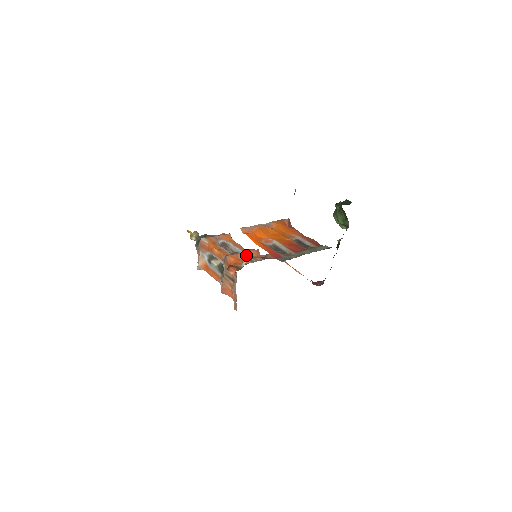
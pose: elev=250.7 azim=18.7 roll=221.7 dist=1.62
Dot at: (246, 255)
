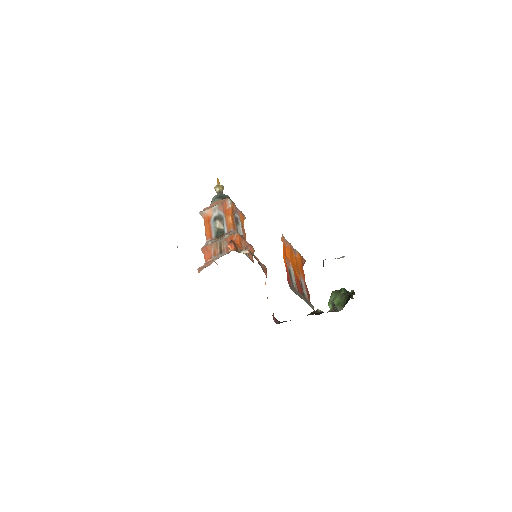
Dot at: (247, 246)
